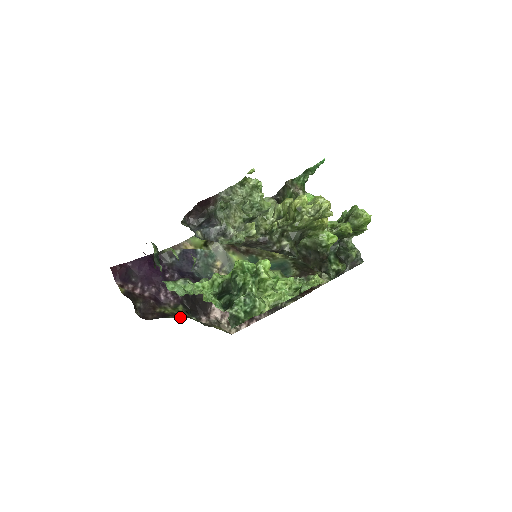
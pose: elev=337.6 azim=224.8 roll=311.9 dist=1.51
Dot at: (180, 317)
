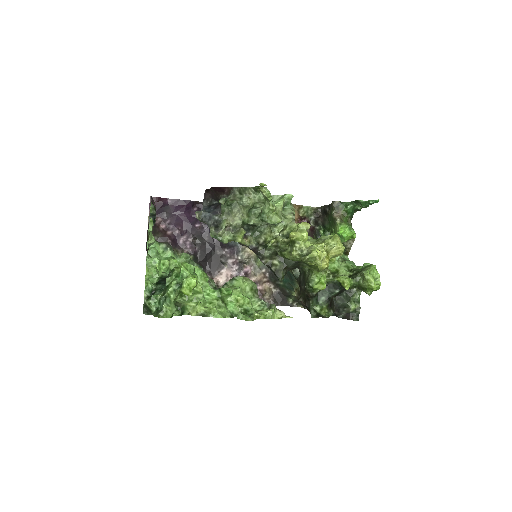
Dot at: occluded
